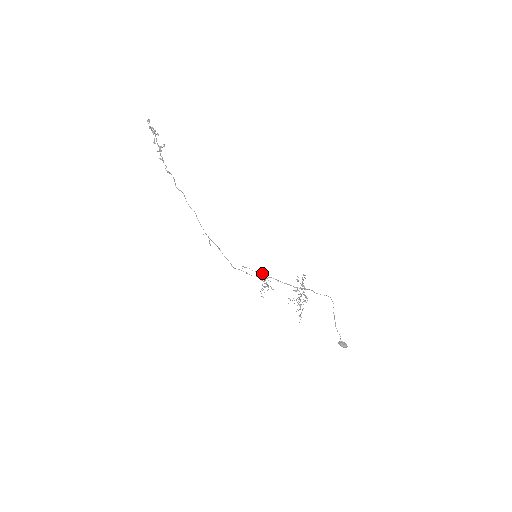
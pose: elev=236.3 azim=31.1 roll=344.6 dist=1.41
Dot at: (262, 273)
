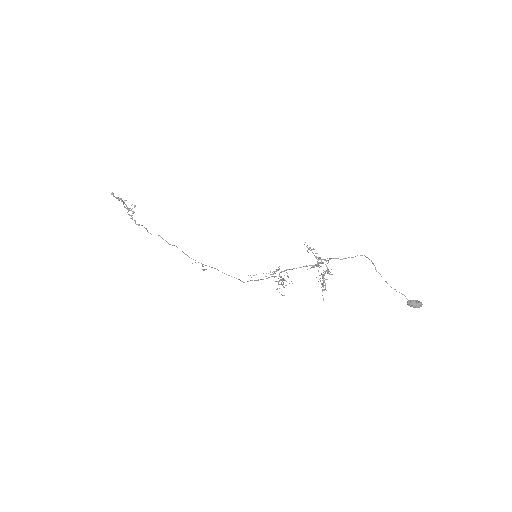
Dot at: occluded
